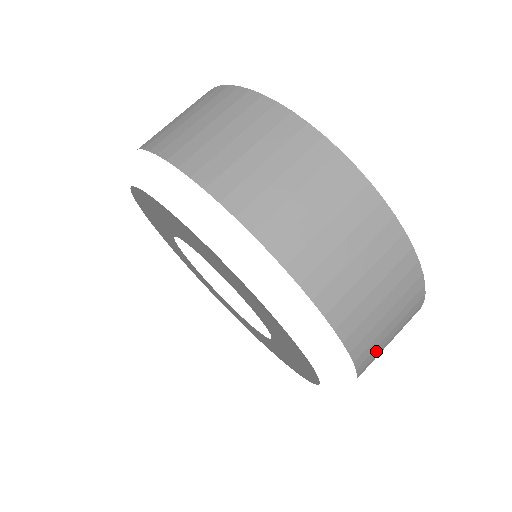
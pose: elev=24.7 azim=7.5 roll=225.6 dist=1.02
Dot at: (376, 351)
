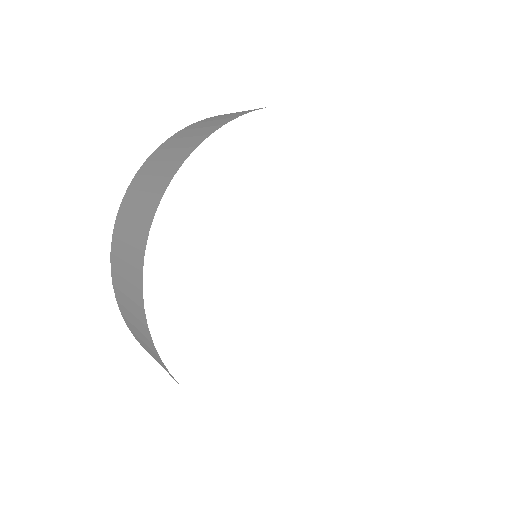
Dot at: occluded
